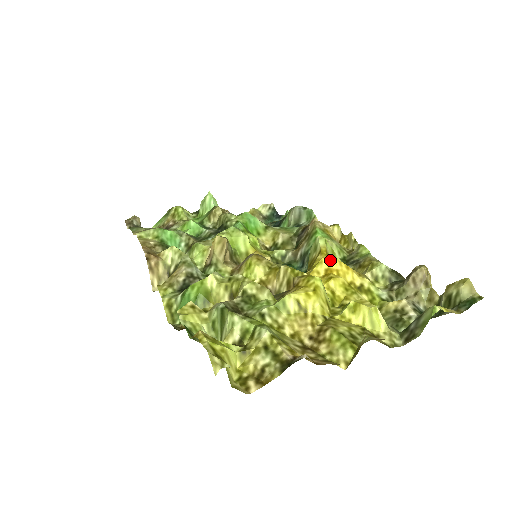
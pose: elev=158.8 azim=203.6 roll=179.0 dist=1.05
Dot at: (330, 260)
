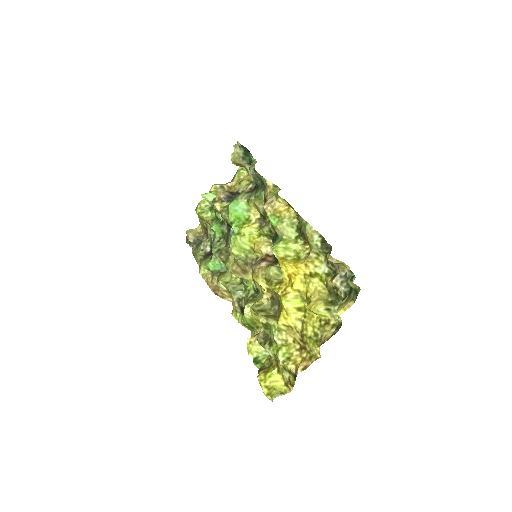
Dot at: (285, 268)
